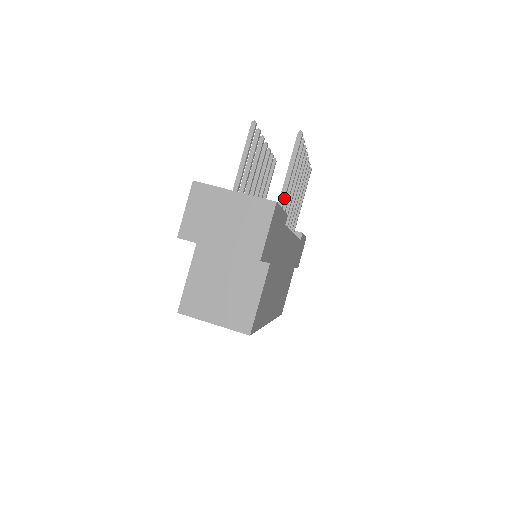
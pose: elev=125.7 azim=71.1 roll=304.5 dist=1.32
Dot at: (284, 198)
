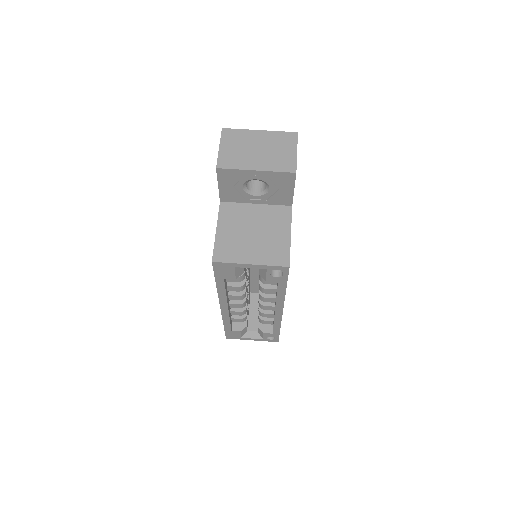
Dot at: occluded
